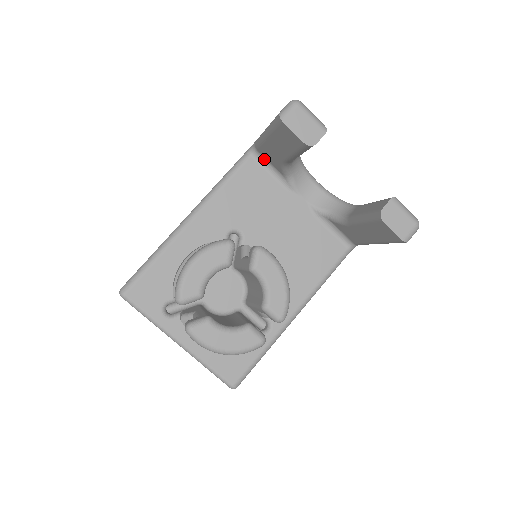
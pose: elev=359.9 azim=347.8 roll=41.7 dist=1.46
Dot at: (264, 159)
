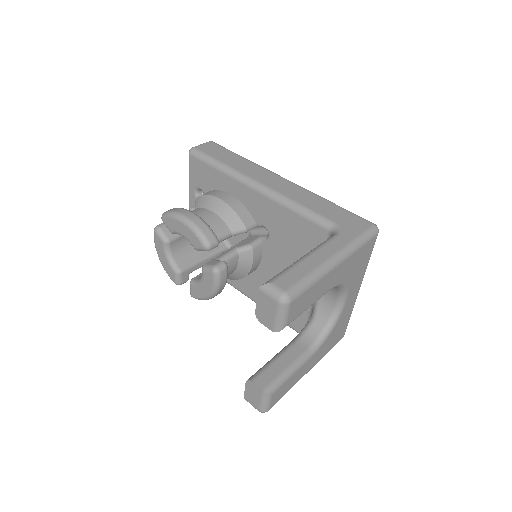
Dot at: occluded
